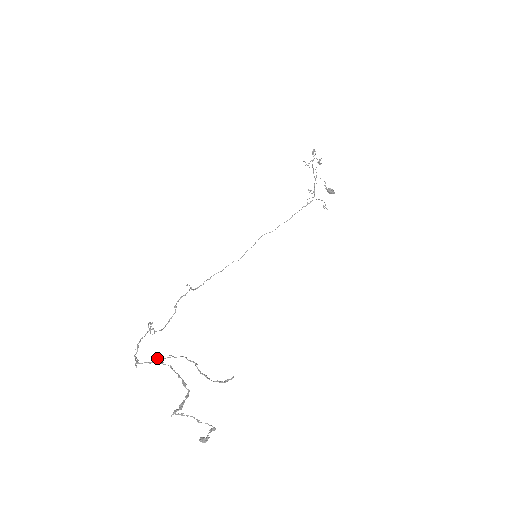
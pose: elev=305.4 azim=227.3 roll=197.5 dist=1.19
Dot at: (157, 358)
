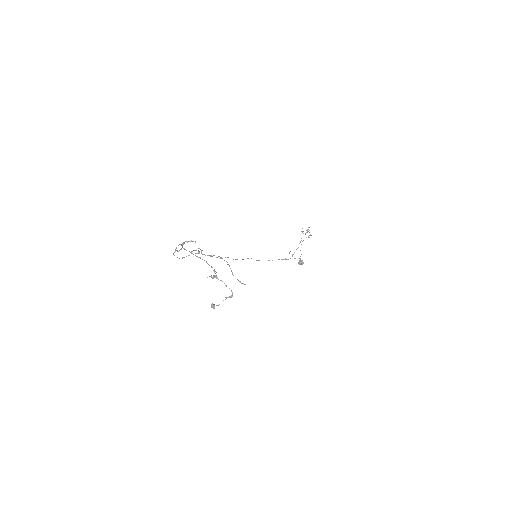
Dot at: (199, 252)
